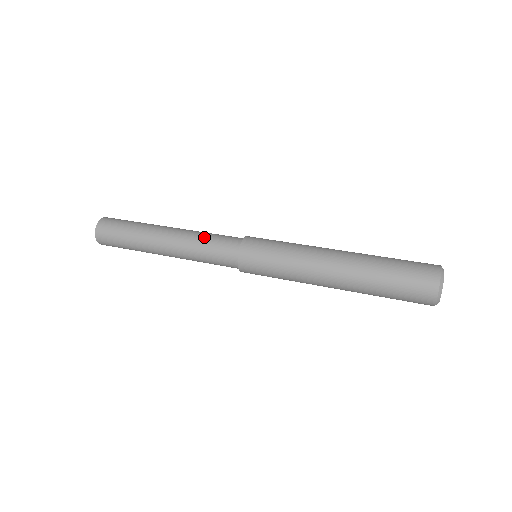
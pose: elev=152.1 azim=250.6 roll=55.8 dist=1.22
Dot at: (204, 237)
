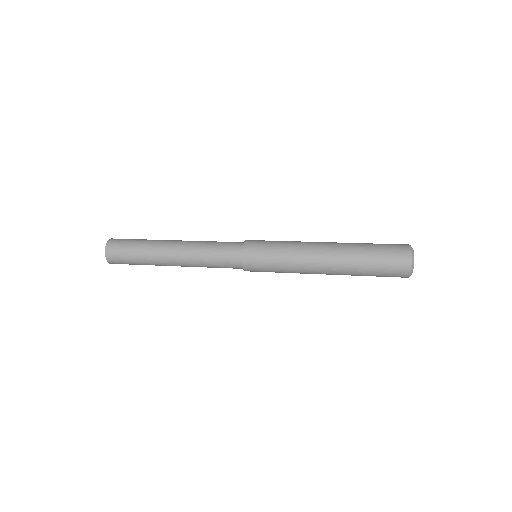
Dot at: (211, 241)
